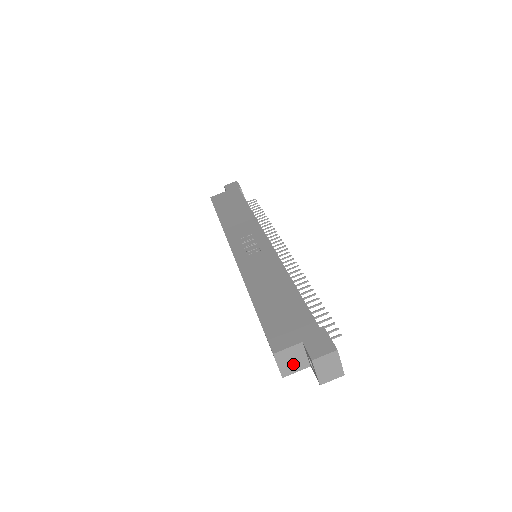
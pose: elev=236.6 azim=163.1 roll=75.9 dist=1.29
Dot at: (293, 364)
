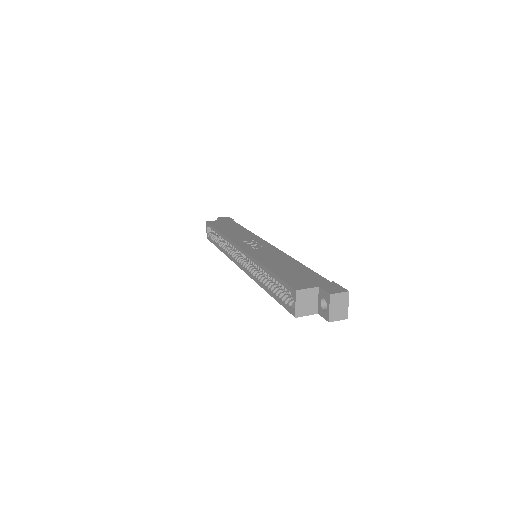
Dot at: (306, 306)
